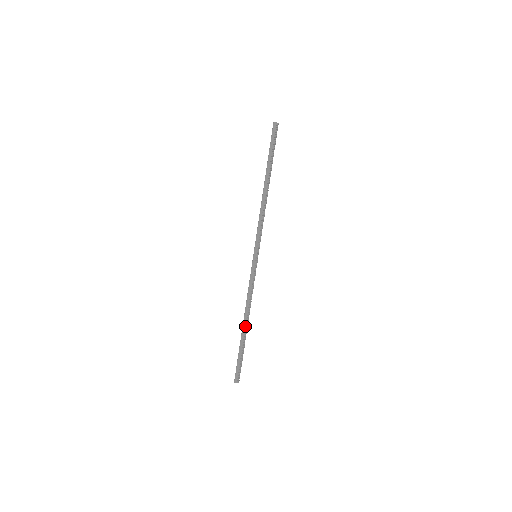
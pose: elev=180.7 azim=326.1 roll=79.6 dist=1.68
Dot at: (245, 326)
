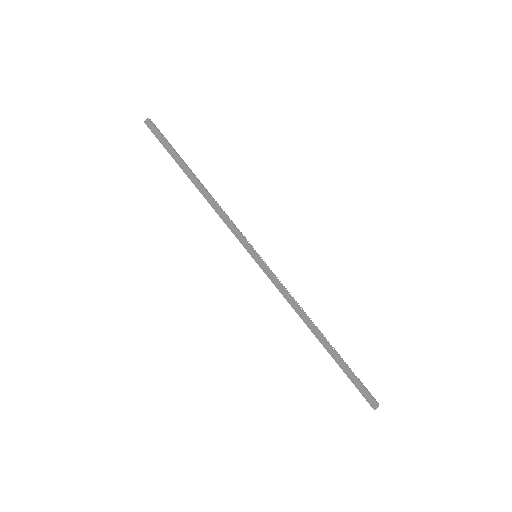
Dot at: (322, 335)
